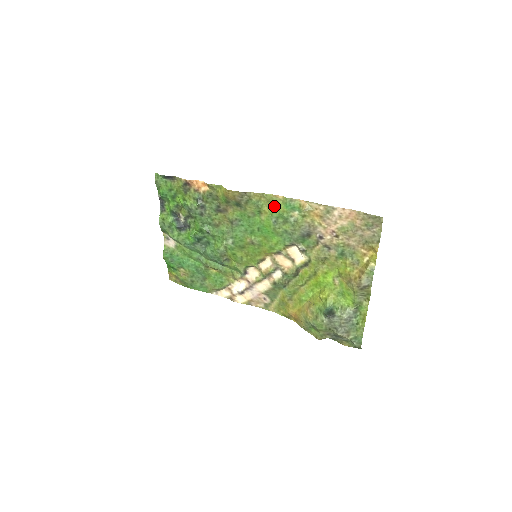
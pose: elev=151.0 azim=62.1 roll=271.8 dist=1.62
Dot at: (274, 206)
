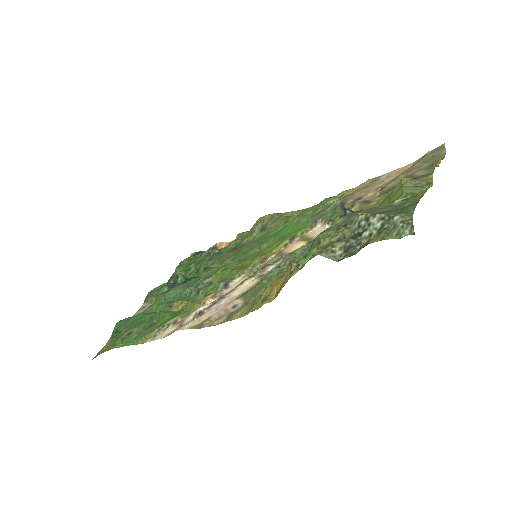
Dot at: occluded
